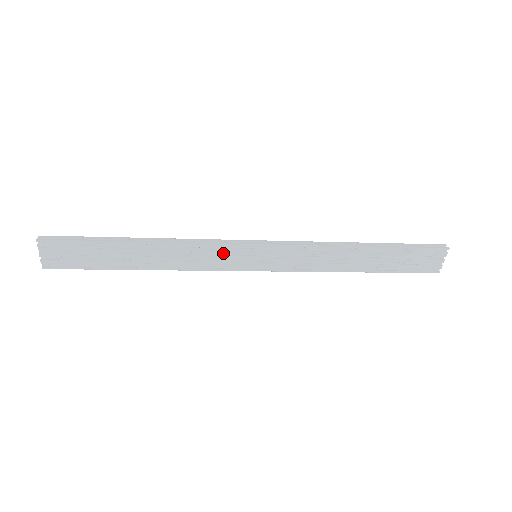
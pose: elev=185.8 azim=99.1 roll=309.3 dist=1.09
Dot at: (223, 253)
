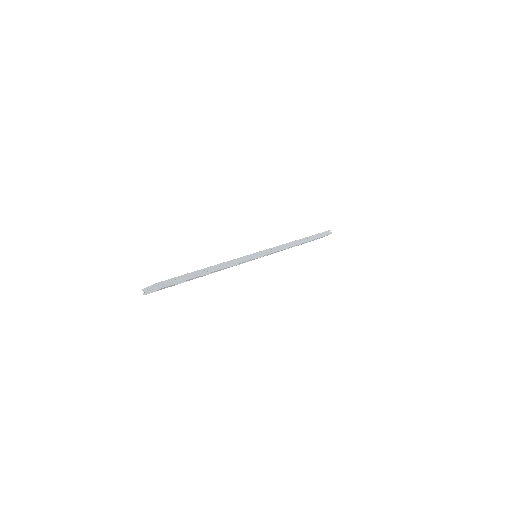
Dot at: occluded
